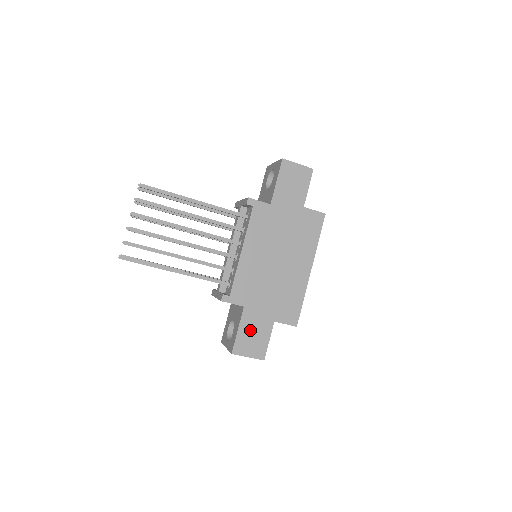
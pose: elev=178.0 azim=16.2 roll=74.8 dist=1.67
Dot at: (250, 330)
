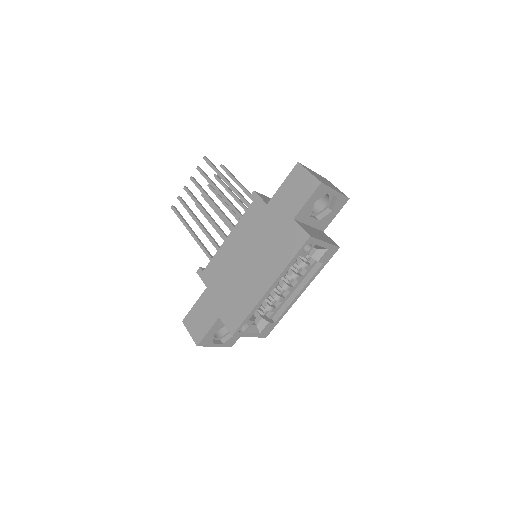
Dot at: (201, 311)
